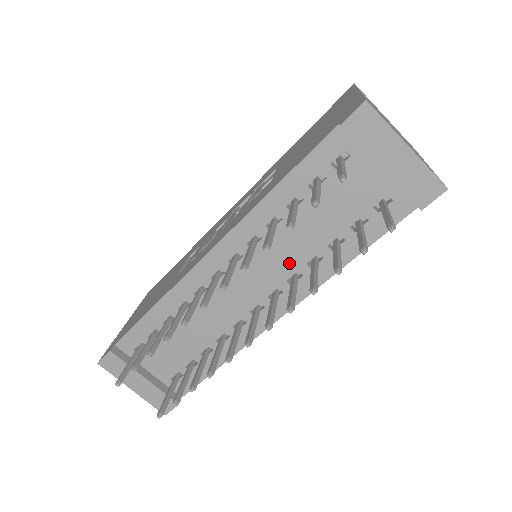
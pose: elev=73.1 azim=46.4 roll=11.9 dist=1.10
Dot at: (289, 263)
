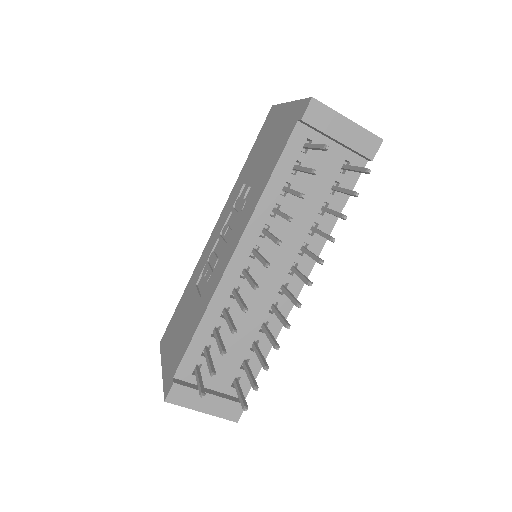
Dot at: (295, 239)
